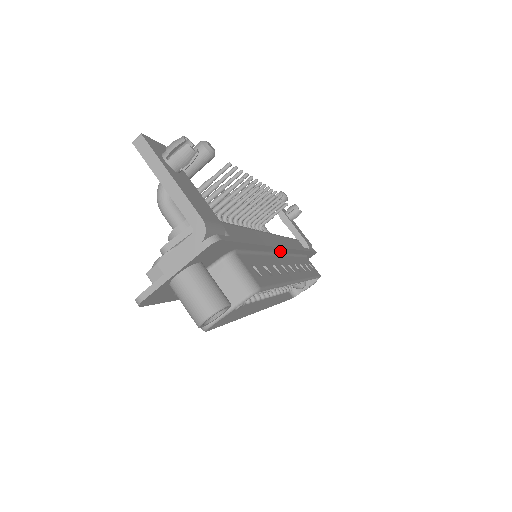
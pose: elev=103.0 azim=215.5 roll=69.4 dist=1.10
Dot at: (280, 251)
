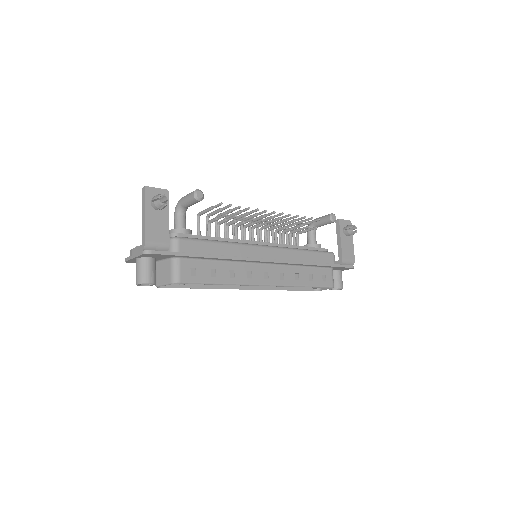
Dot at: (259, 262)
